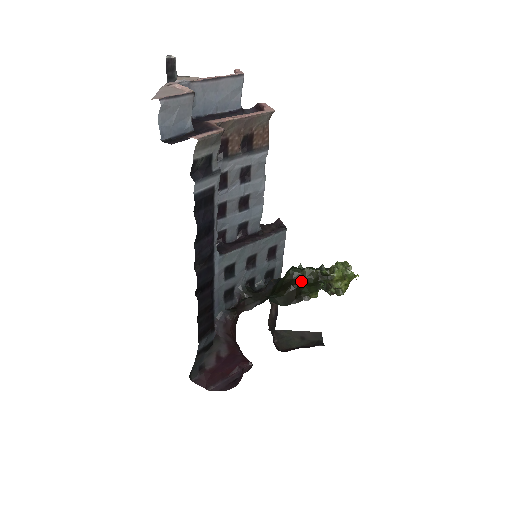
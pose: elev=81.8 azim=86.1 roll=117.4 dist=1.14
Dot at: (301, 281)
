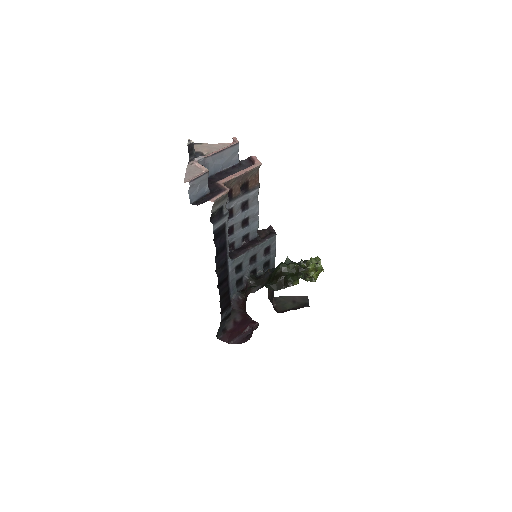
Dot at: (287, 273)
